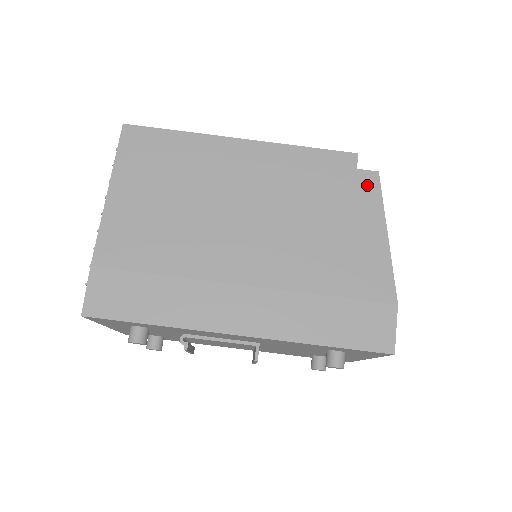
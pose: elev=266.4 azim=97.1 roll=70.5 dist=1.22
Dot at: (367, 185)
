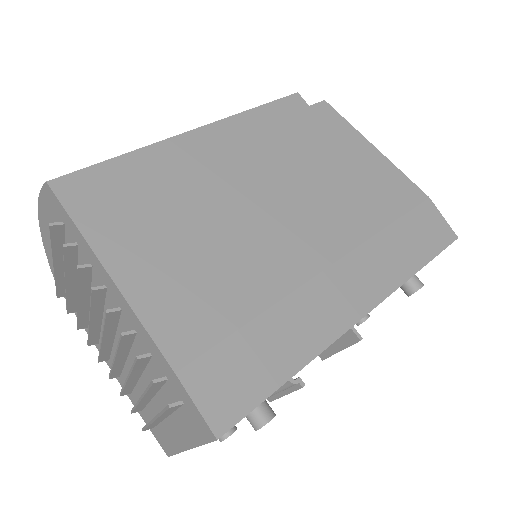
Dot at: (328, 116)
